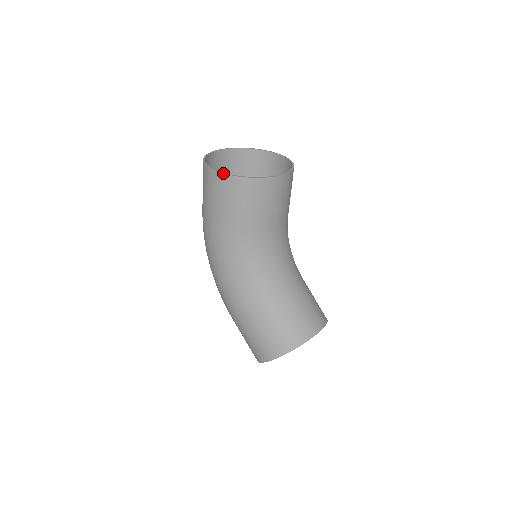
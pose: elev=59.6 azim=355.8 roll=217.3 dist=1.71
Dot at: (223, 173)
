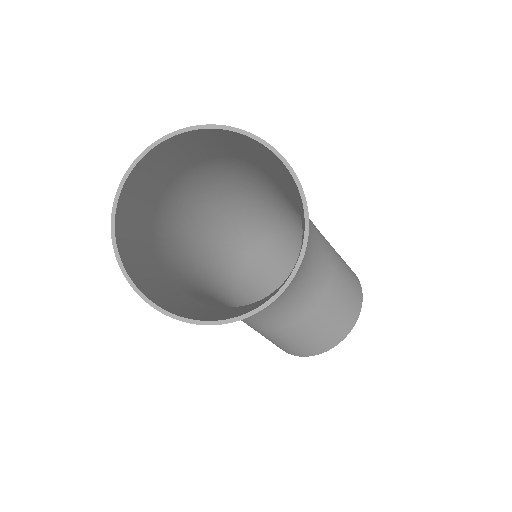
Dot at: (146, 302)
